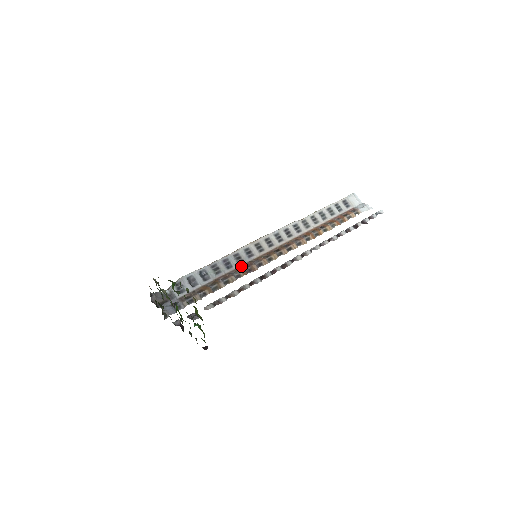
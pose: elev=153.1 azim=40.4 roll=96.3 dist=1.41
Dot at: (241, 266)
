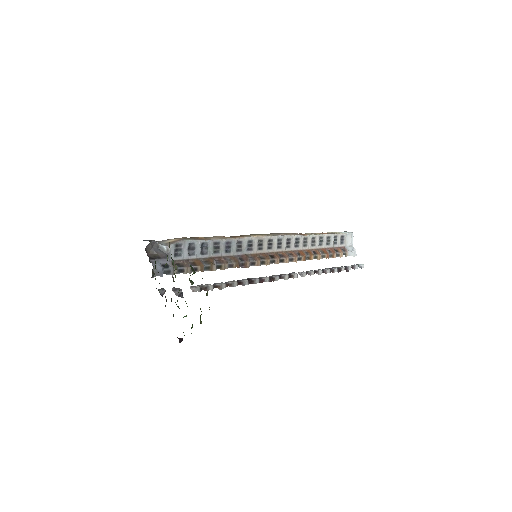
Dot at: (237, 255)
